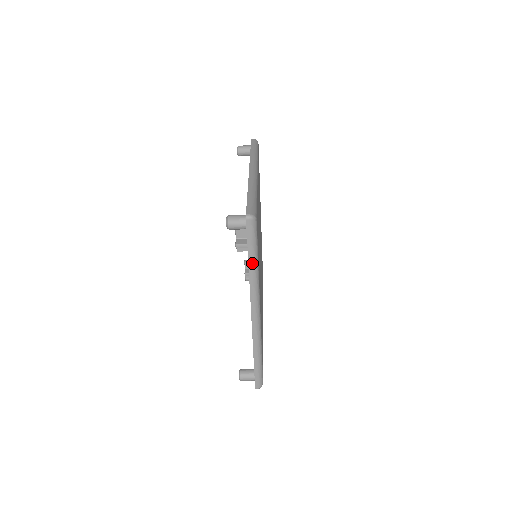
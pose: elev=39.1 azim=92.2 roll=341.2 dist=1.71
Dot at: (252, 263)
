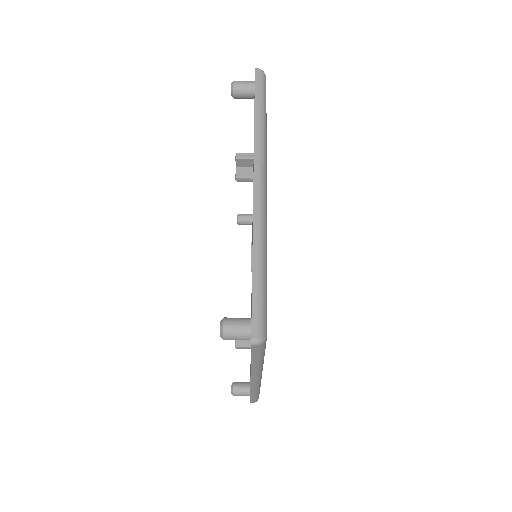
Dot at: (259, 114)
